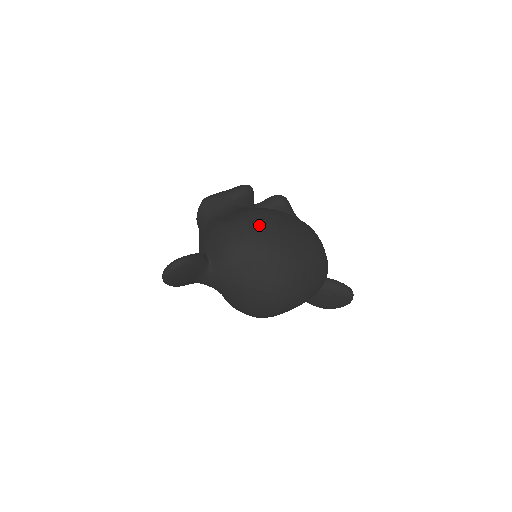
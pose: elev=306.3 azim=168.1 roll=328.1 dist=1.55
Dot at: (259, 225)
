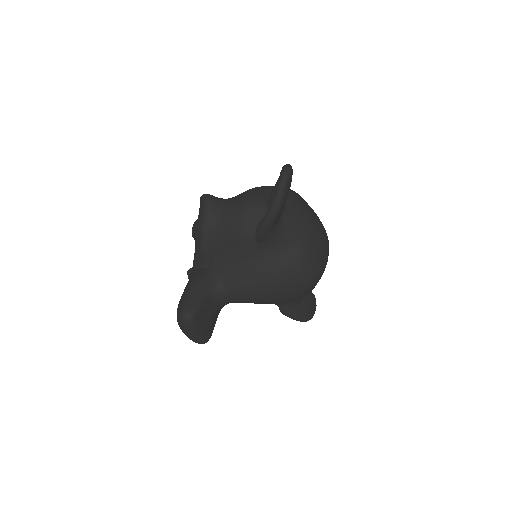
Dot at: occluded
